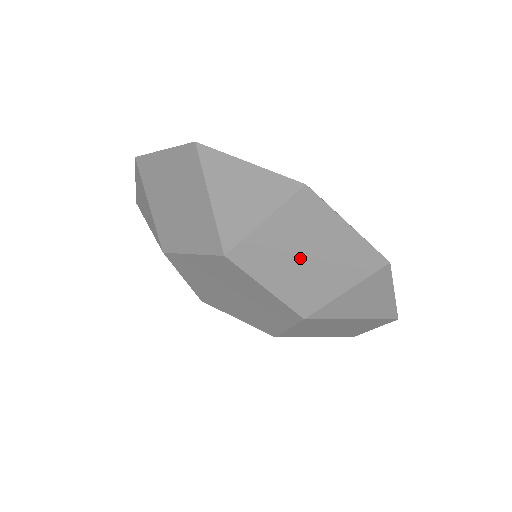
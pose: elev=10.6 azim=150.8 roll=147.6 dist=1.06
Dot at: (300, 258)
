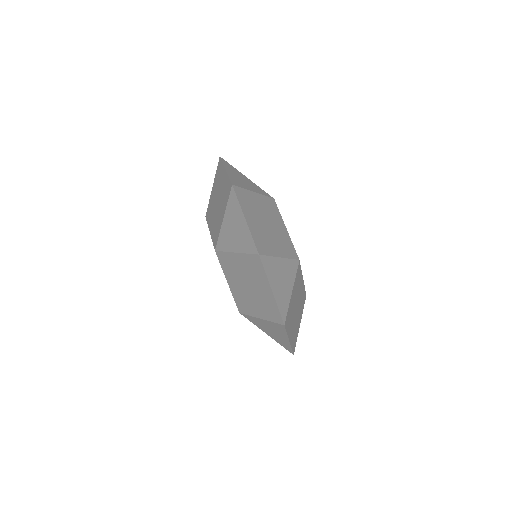
Dot at: (246, 284)
